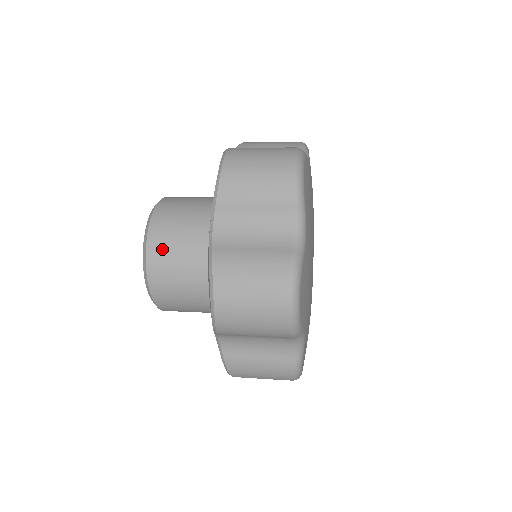
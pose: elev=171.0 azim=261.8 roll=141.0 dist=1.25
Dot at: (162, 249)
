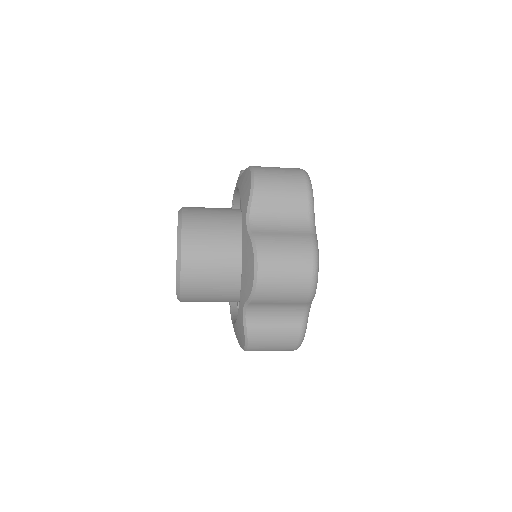
Dot at: (195, 241)
